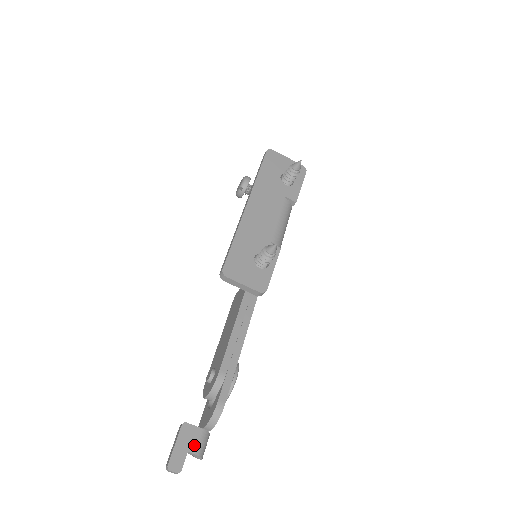
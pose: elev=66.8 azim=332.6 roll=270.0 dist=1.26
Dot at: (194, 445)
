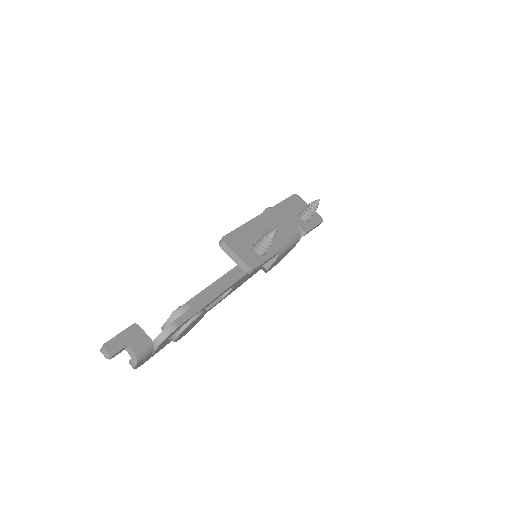
Dot at: (136, 344)
